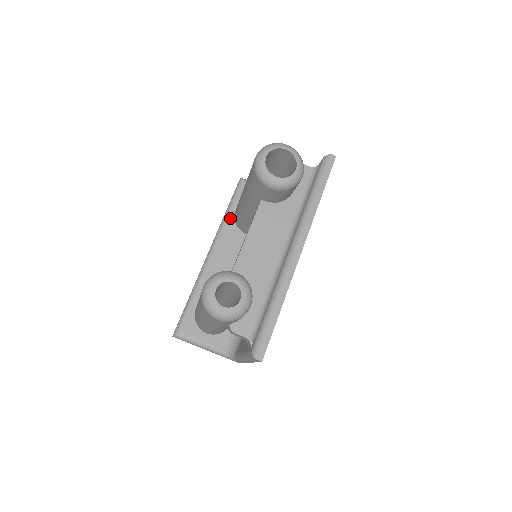
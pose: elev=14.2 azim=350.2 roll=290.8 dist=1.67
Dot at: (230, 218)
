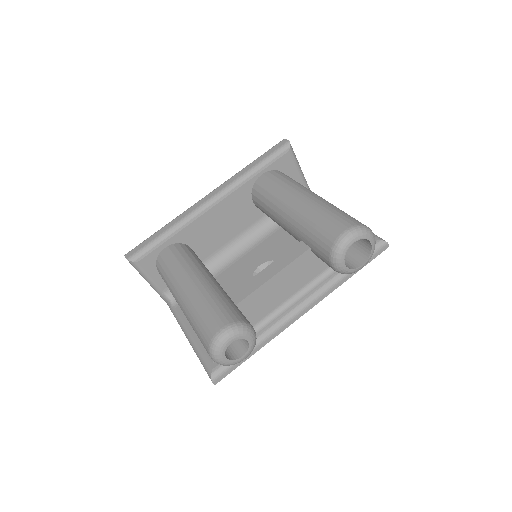
Dot at: (252, 179)
